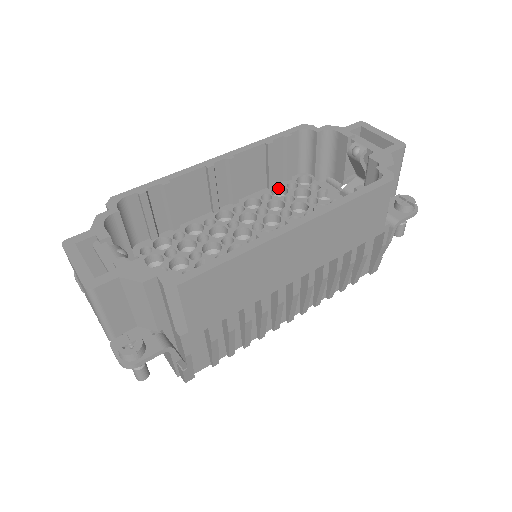
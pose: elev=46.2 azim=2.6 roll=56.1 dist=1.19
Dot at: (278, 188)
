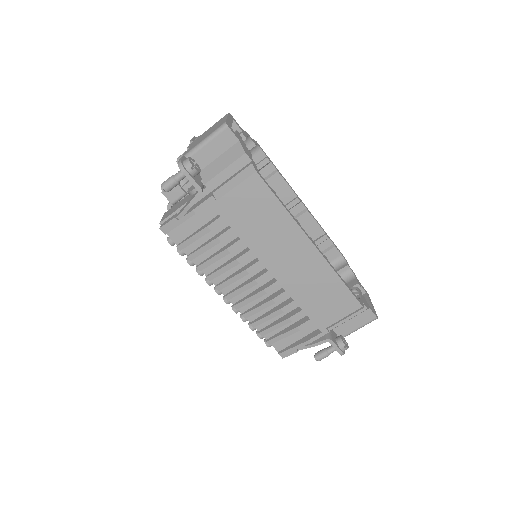
Dot at: occluded
